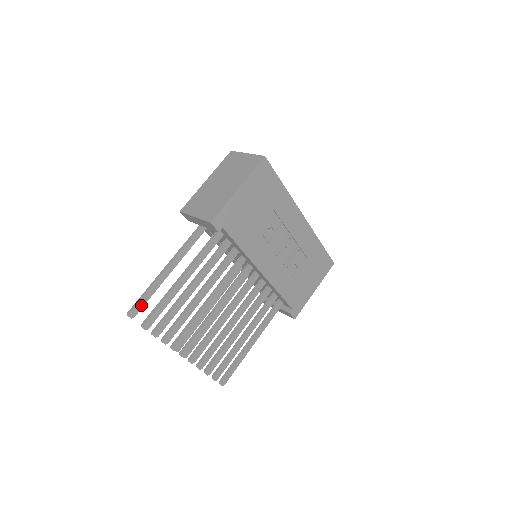
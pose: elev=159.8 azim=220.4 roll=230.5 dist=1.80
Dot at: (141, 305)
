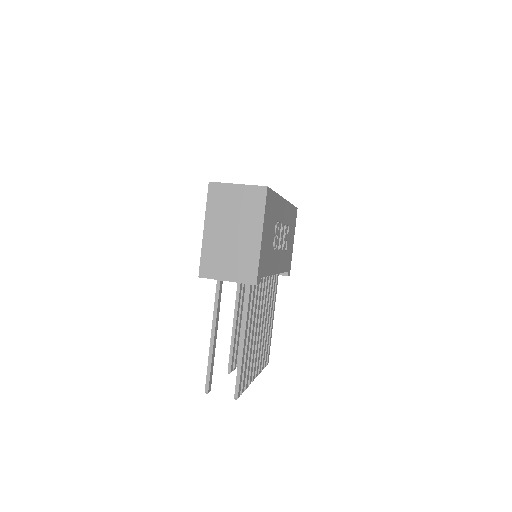
Dot at: (211, 377)
